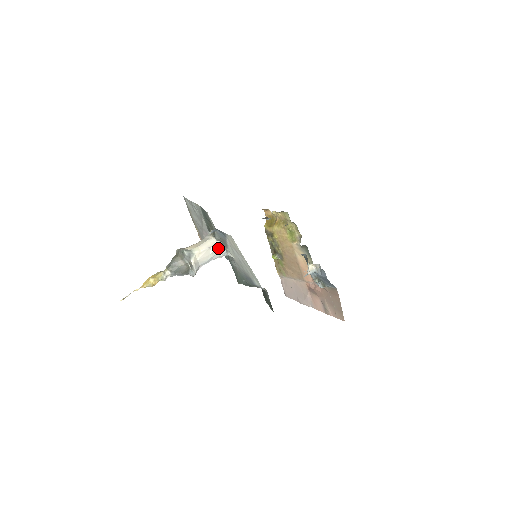
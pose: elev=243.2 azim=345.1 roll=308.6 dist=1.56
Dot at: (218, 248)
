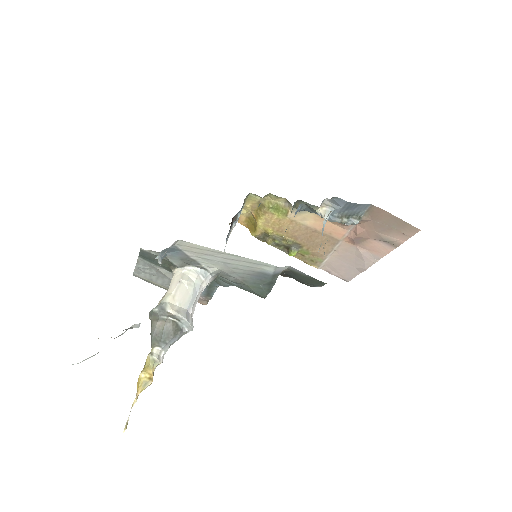
Dot at: (191, 274)
